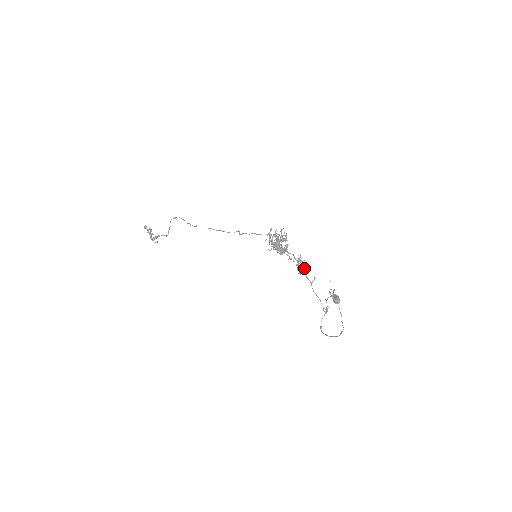
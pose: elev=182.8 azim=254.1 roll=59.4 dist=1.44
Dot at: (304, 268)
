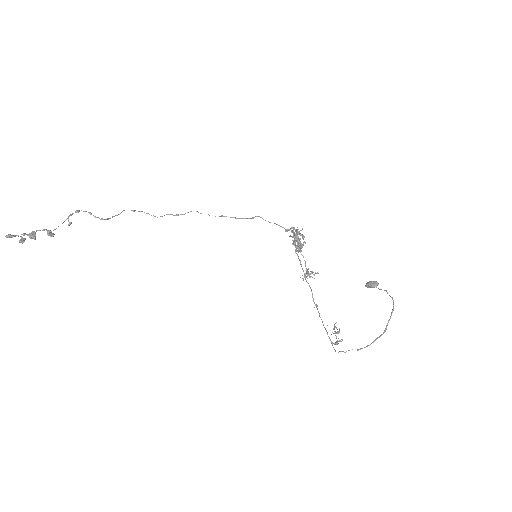
Dot at: occluded
